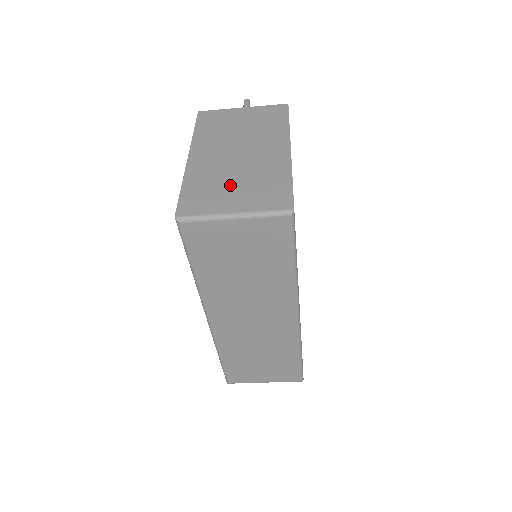
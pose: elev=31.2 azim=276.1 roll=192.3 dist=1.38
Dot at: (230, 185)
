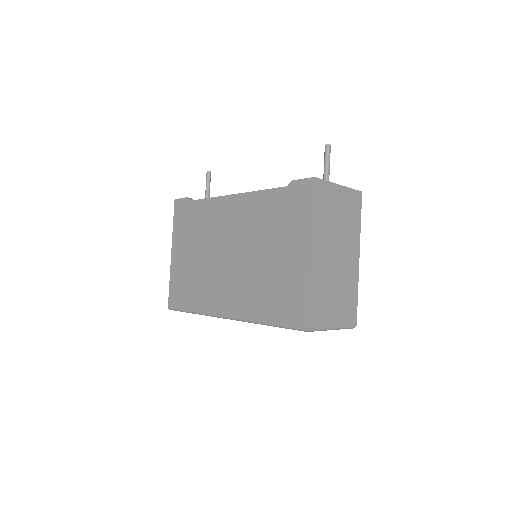
Dot at: (333, 297)
